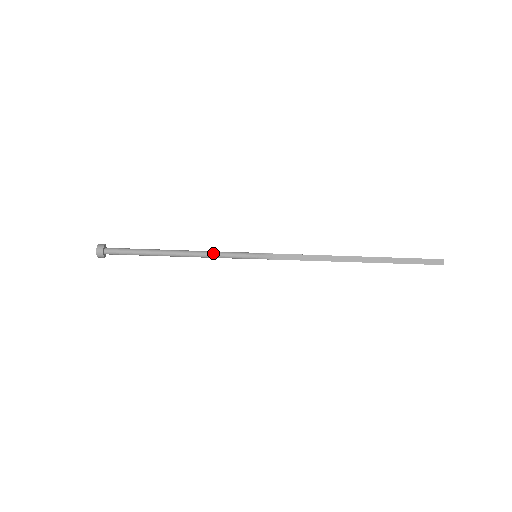
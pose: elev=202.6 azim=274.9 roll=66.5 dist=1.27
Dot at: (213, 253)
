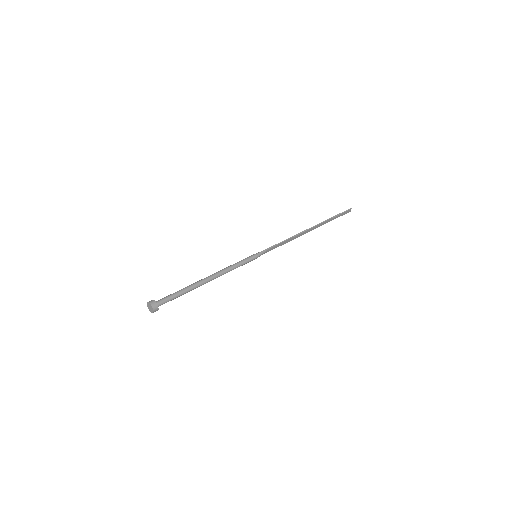
Dot at: (232, 269)
